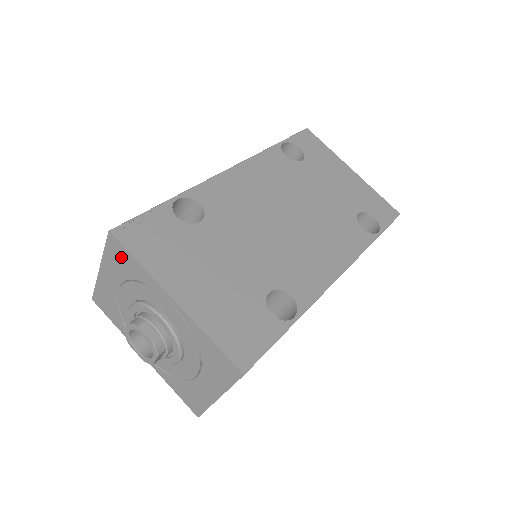
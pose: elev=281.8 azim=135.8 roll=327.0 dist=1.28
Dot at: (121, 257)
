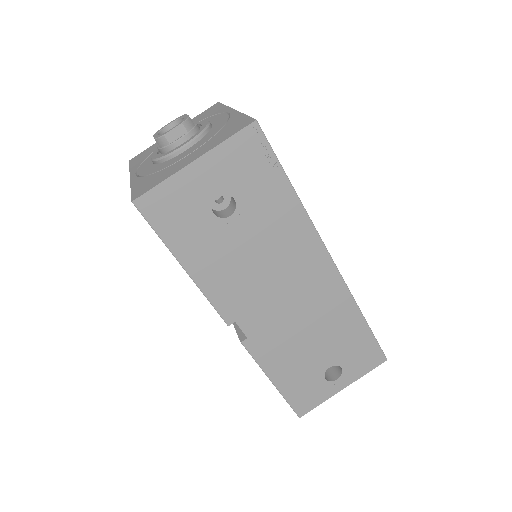
Dot at: (210, 111)
